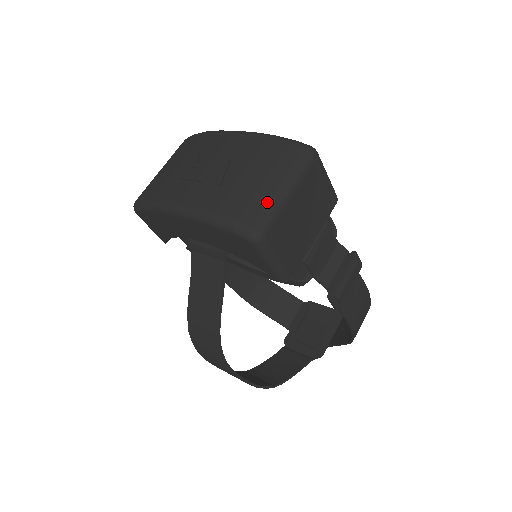
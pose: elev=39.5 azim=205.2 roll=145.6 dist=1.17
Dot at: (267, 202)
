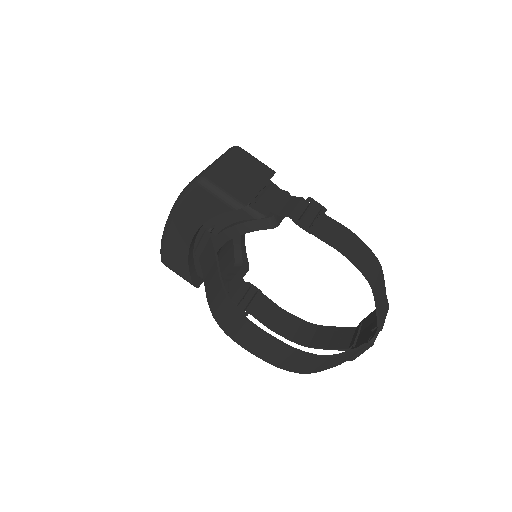
Dot at: (206, 168)
